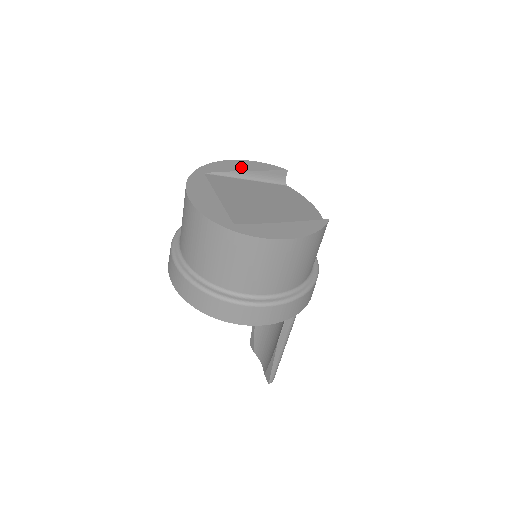
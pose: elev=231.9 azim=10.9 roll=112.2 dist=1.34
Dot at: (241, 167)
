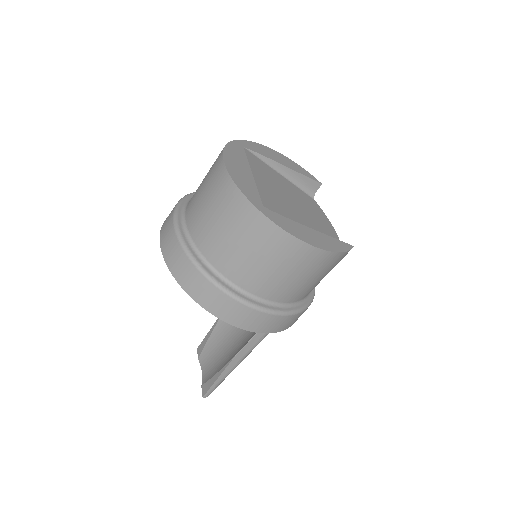
Dot at: (280, 159)
